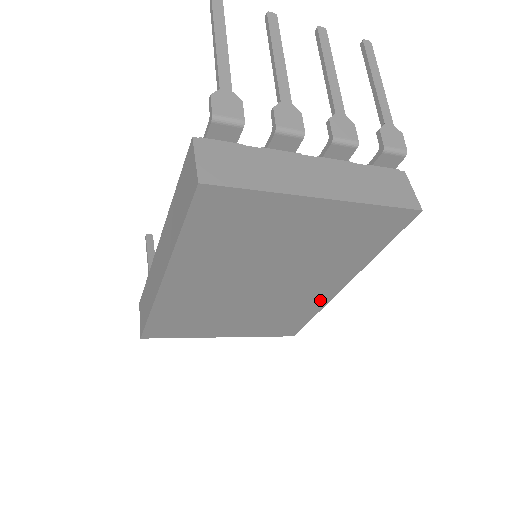
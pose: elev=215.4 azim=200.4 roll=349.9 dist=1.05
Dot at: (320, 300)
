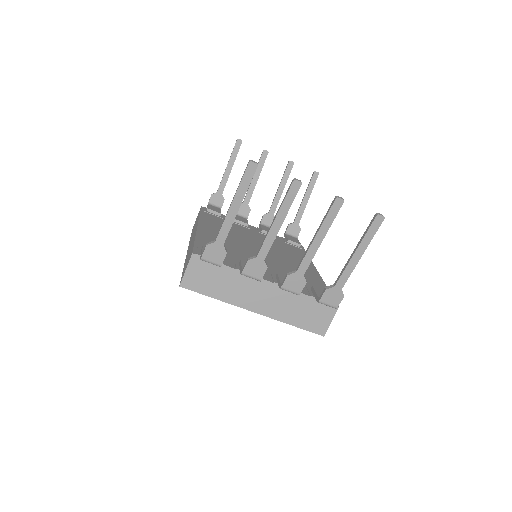
Dot at: occluded
